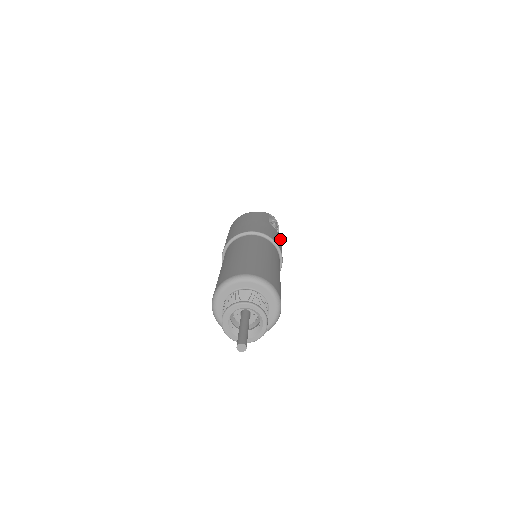
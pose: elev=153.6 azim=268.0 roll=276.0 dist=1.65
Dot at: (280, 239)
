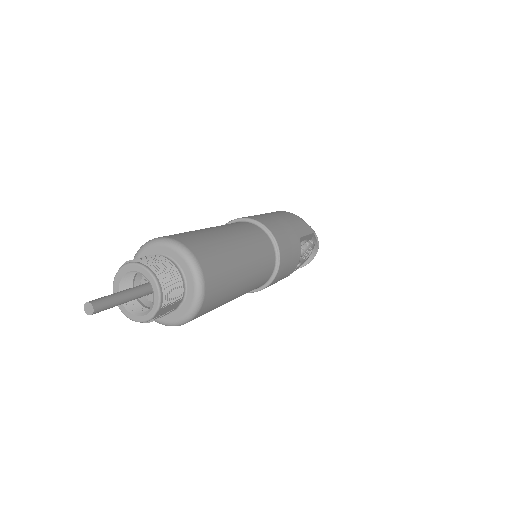
Dot at: (296, 262)
